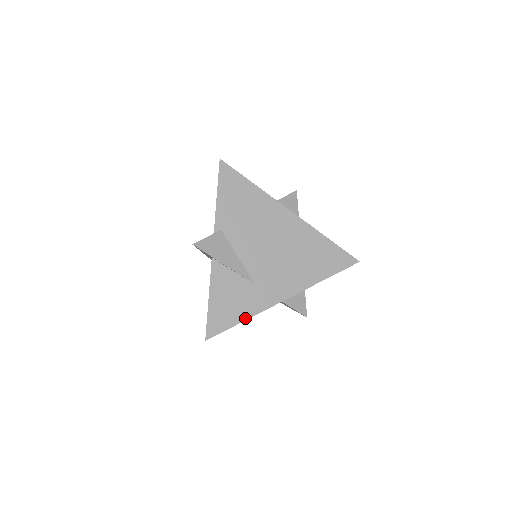
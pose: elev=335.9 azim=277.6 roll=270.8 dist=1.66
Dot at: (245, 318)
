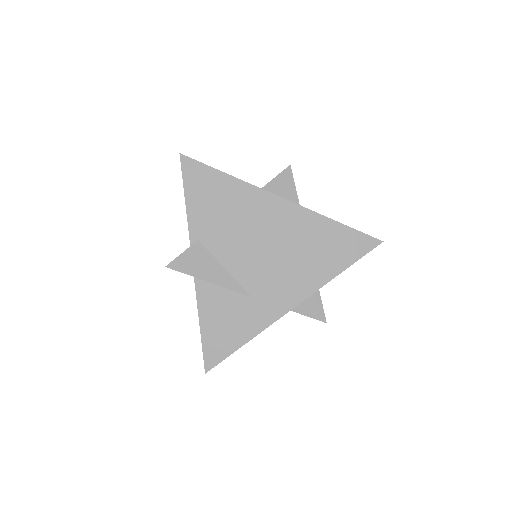
Dot at: (247, 339)
